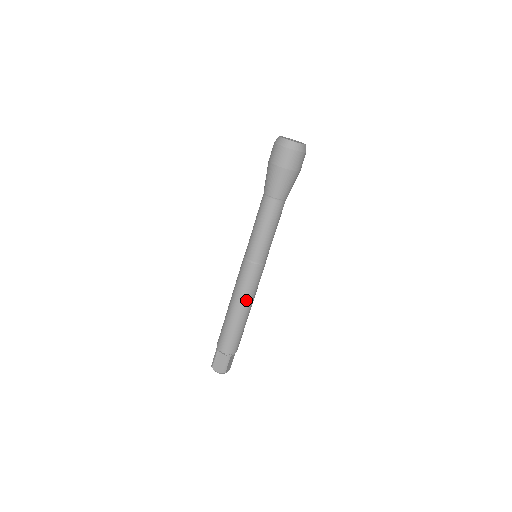
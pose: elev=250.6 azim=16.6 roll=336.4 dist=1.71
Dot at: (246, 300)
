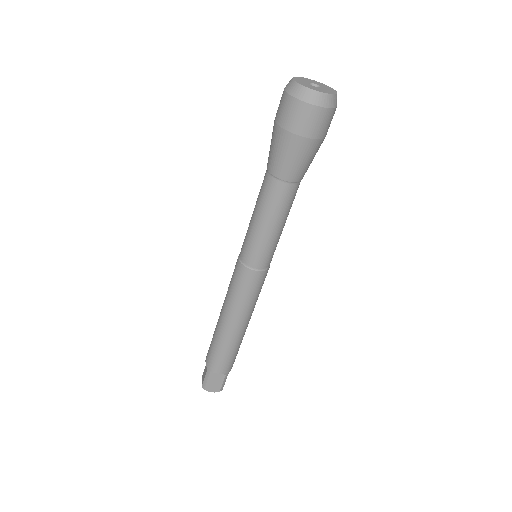
Dot at: (249, 313)
